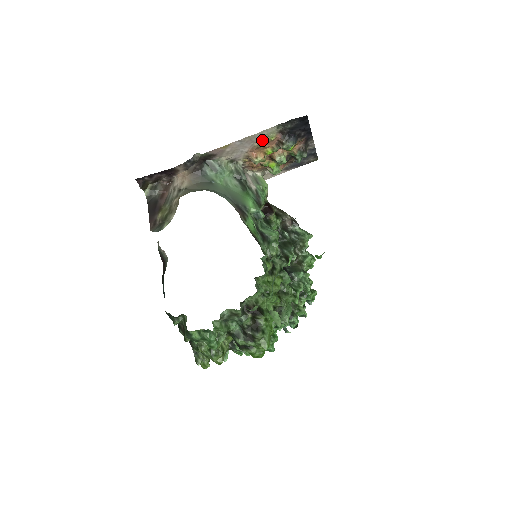
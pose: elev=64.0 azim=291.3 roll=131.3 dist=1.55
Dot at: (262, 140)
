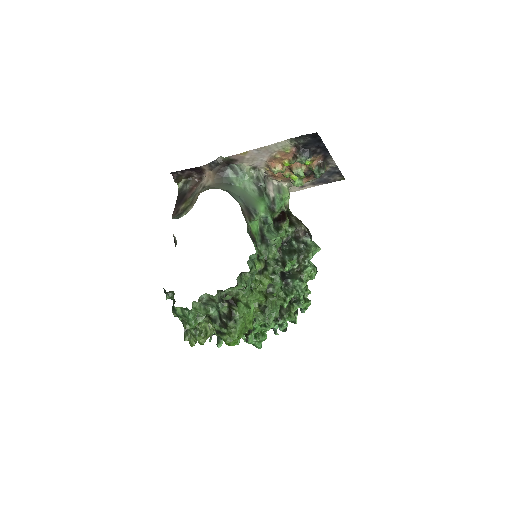
Dot at: (278, 152)
